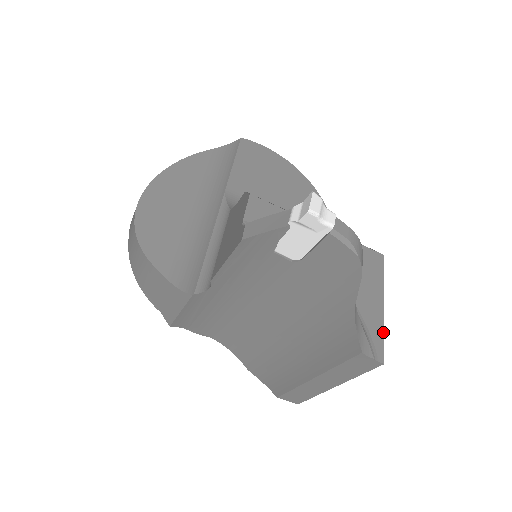
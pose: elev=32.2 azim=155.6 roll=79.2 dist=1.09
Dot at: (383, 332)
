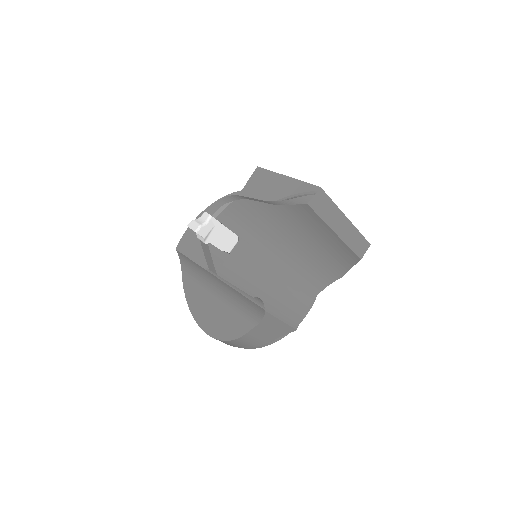
Dot at: (302, 182)
